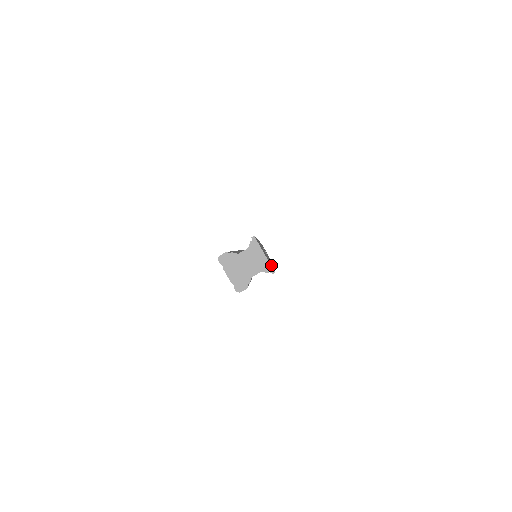
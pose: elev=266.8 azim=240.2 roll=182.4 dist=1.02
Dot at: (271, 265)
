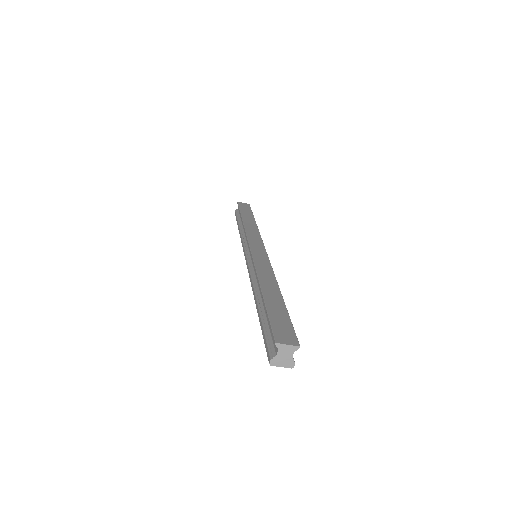
Dot at: (292, 335)
